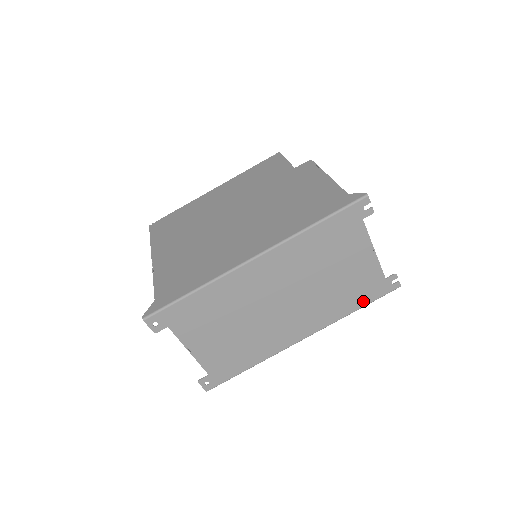
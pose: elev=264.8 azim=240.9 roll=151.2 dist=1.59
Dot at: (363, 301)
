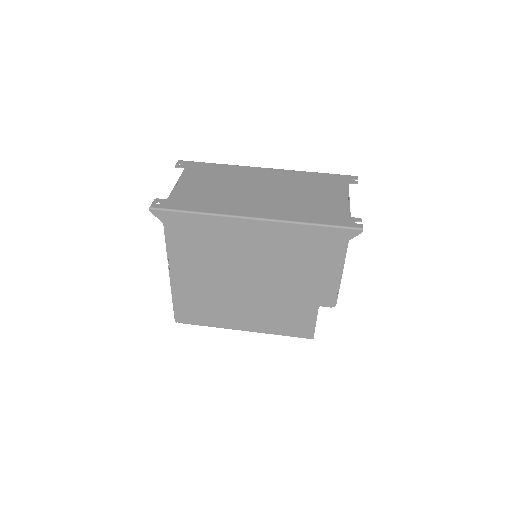
Dot at: (323, 221)
